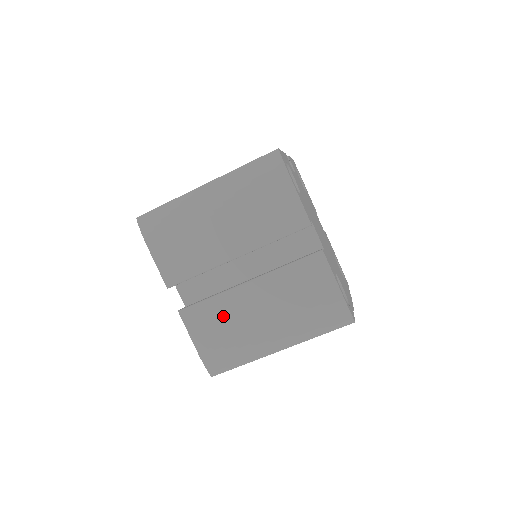
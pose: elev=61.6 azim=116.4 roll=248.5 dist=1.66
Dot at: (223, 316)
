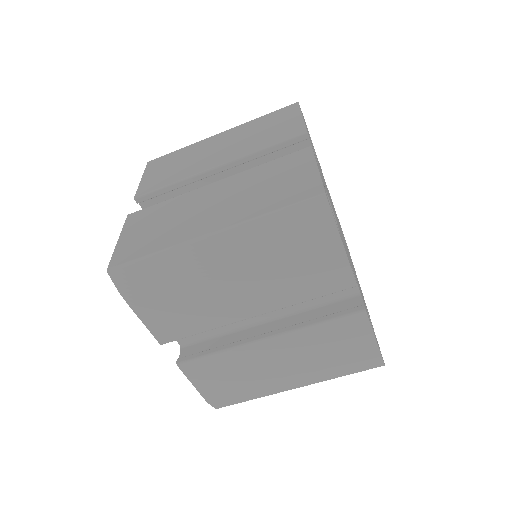
Dot at: (234, 368)
